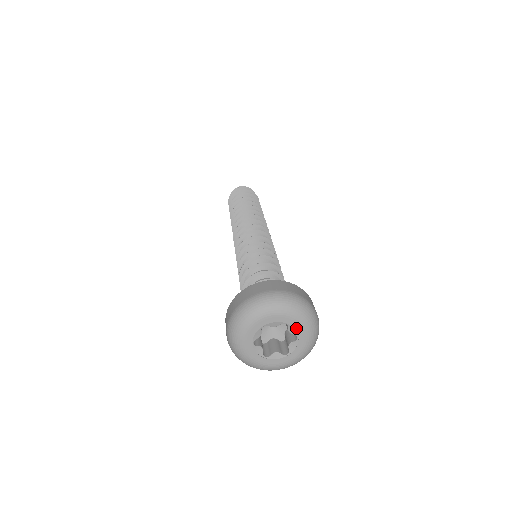
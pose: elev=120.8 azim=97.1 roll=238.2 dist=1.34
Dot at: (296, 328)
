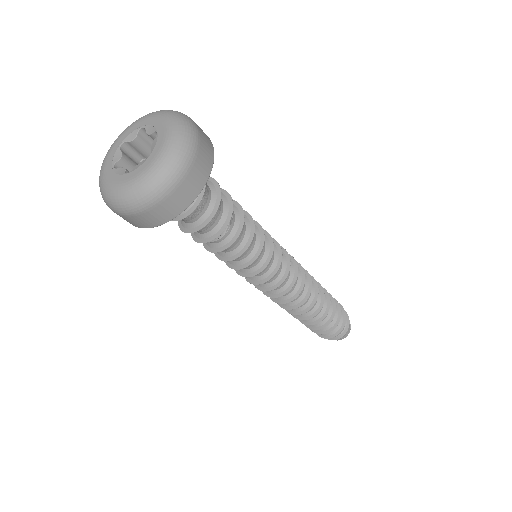
Dot at: (159, 141)
